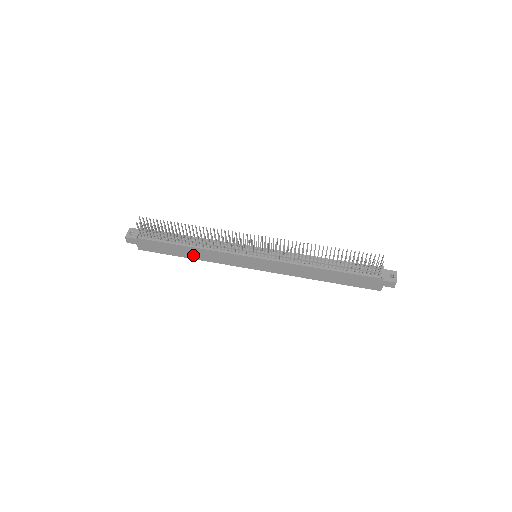
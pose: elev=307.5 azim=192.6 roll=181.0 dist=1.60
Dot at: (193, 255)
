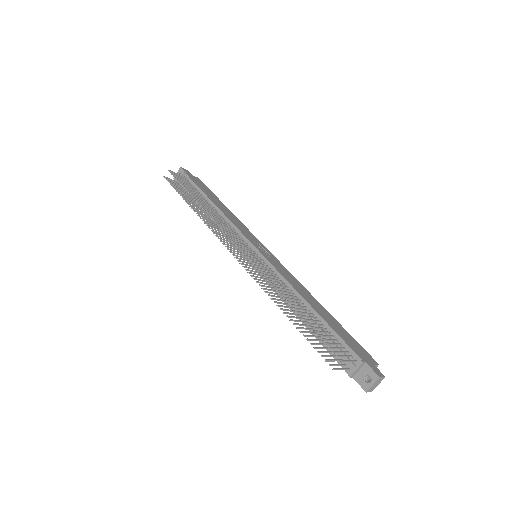
Dot at: occluded
